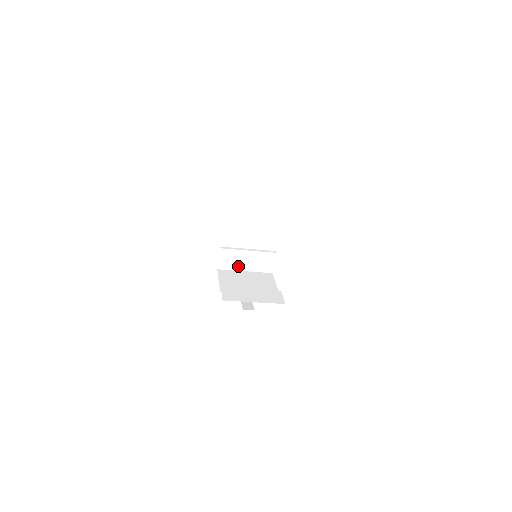
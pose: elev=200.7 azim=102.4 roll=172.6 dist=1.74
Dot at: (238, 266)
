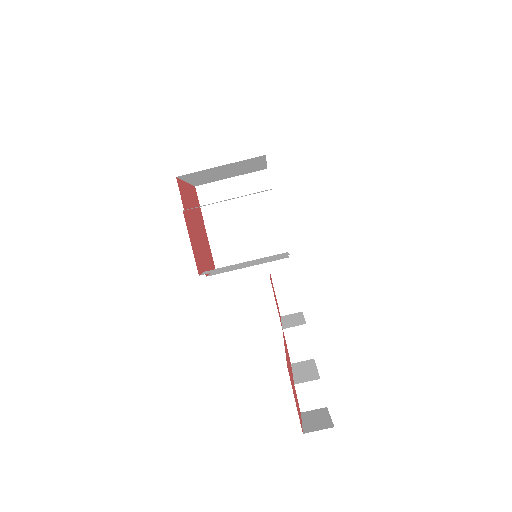
Dot at: occluded
